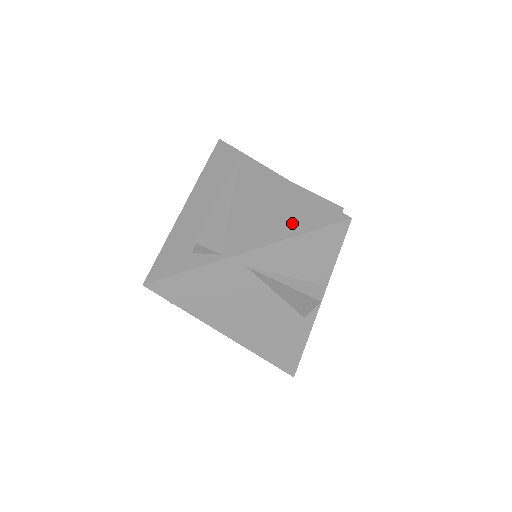
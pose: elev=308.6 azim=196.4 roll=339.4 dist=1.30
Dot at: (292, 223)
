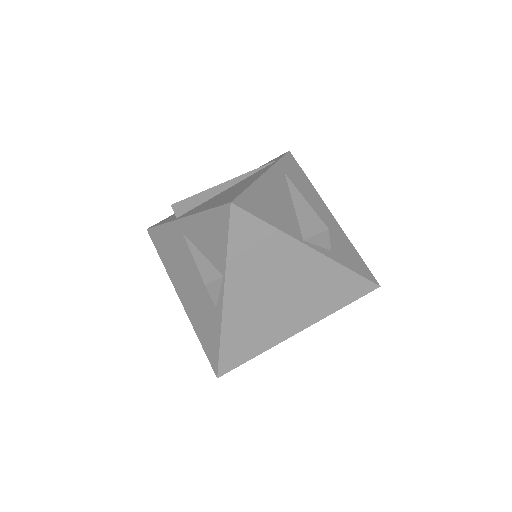
Dot at: (215, 203)
